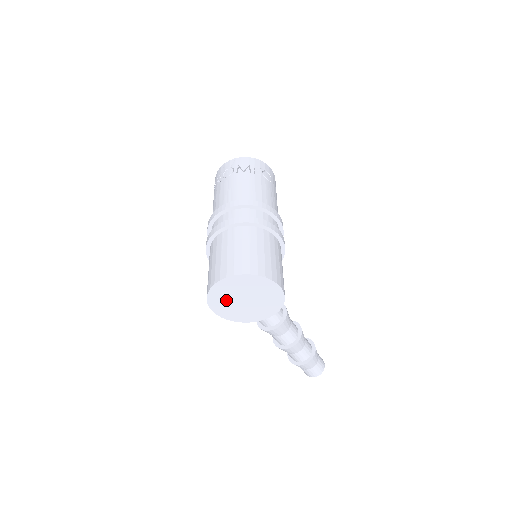
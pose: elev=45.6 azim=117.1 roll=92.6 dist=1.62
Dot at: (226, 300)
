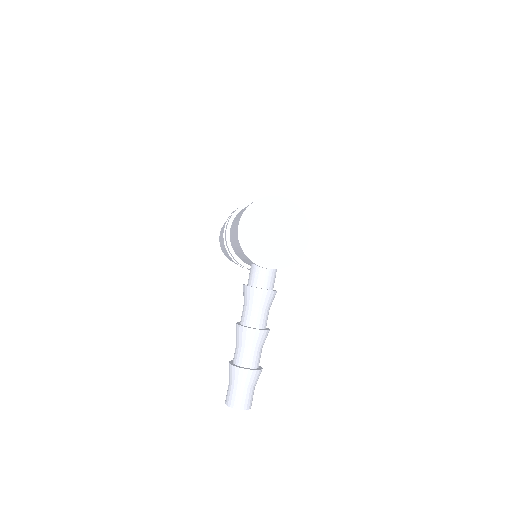
Dot at: (260, 221)
